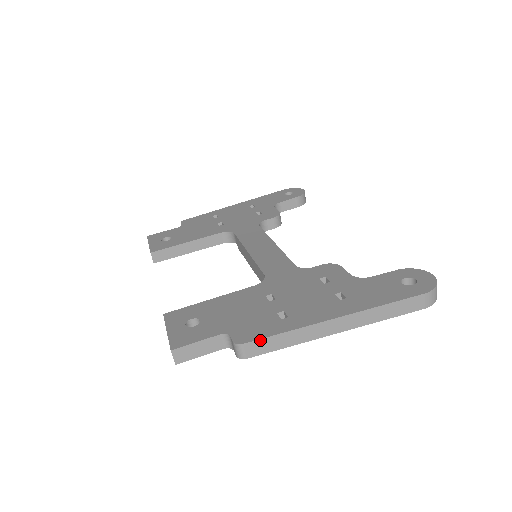
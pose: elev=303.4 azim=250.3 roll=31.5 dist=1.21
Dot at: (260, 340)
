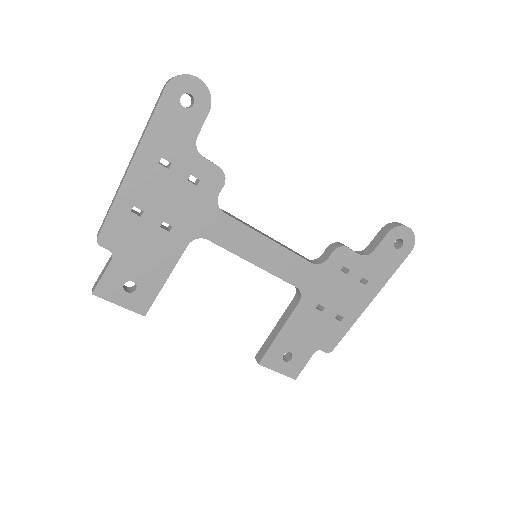
Dot at: (339, 341)
